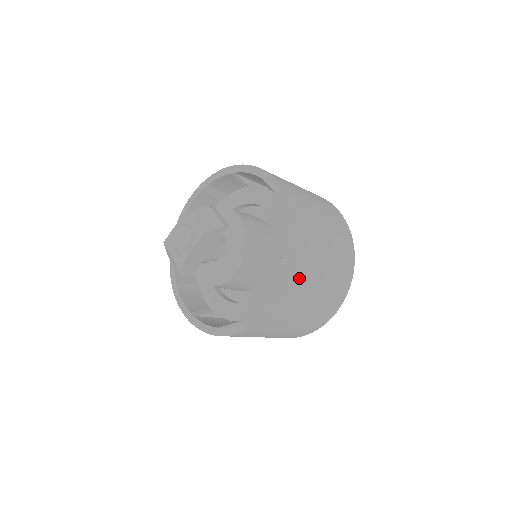
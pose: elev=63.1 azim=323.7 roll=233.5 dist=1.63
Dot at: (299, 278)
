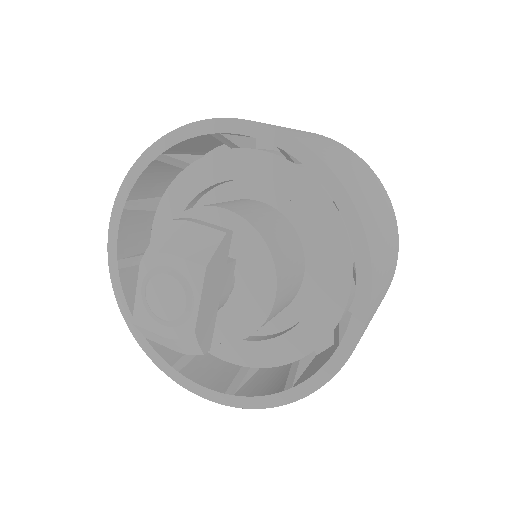
Dot at: (374, 243)
